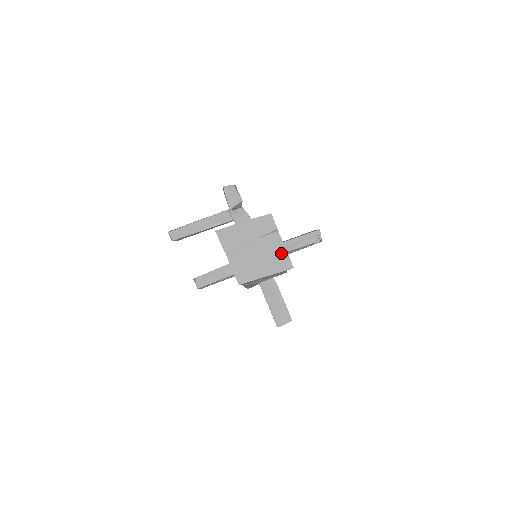
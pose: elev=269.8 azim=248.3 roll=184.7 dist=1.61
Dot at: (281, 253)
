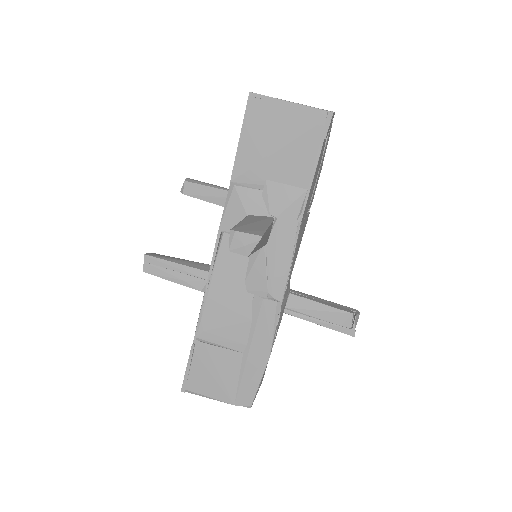
Dot at: occluded
